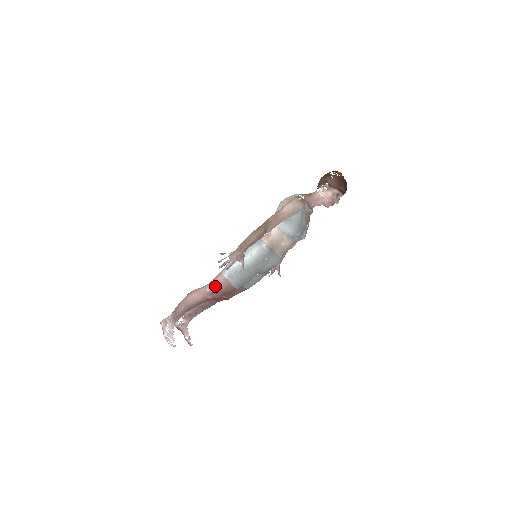
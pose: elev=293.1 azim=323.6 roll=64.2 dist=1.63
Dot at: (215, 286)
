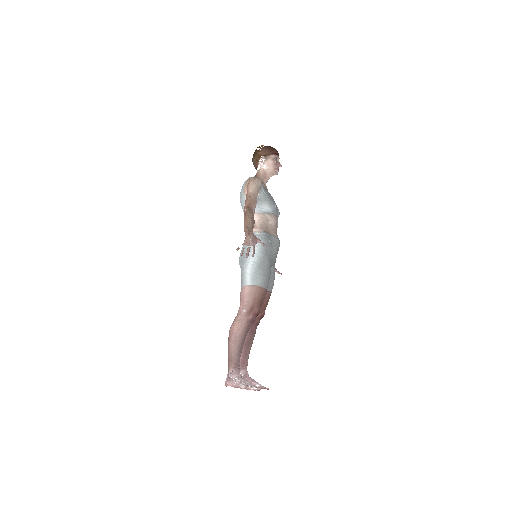
Dot at: (248, 302)
